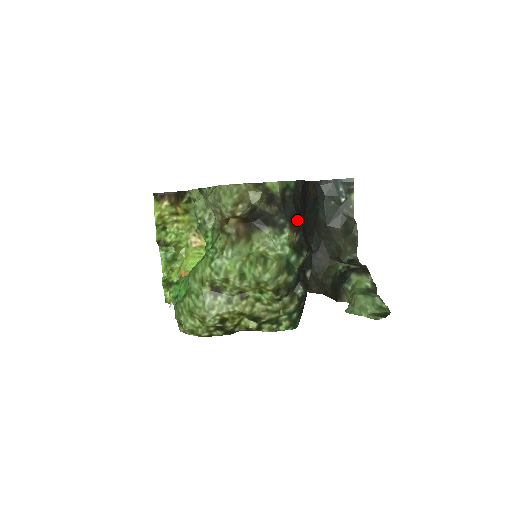
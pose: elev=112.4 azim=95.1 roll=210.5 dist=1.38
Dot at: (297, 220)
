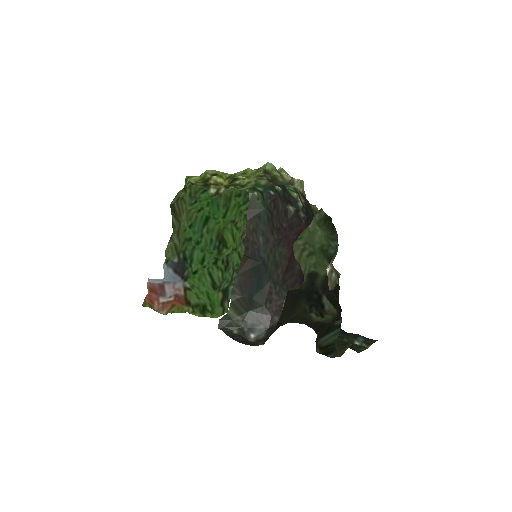
Dot at: (311, 210)
